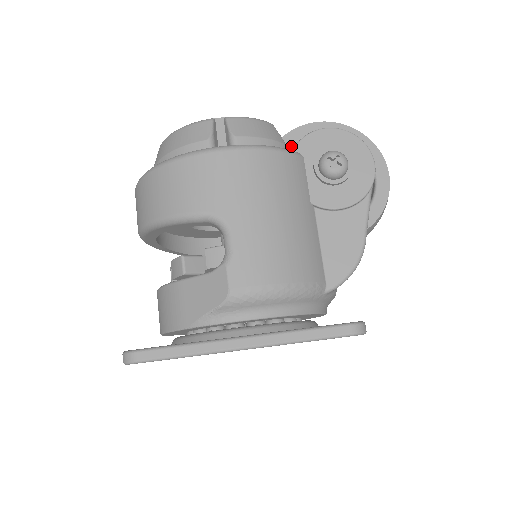
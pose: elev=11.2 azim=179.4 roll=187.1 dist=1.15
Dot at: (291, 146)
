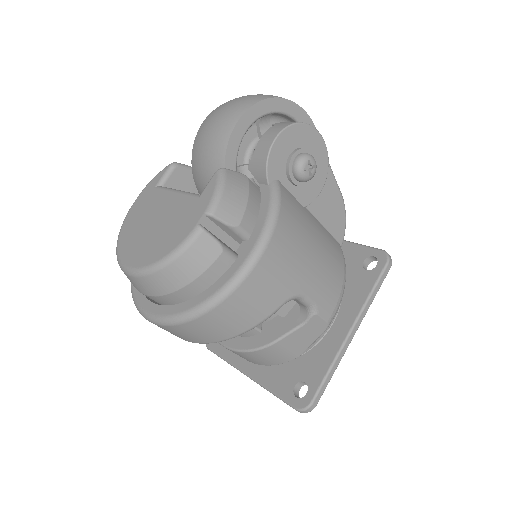
Dot at: (236, 164)
